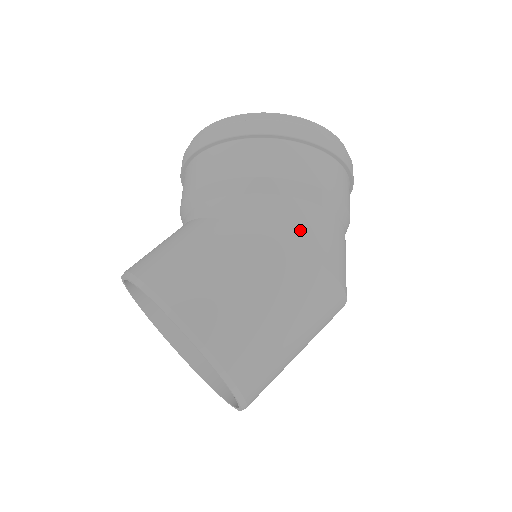
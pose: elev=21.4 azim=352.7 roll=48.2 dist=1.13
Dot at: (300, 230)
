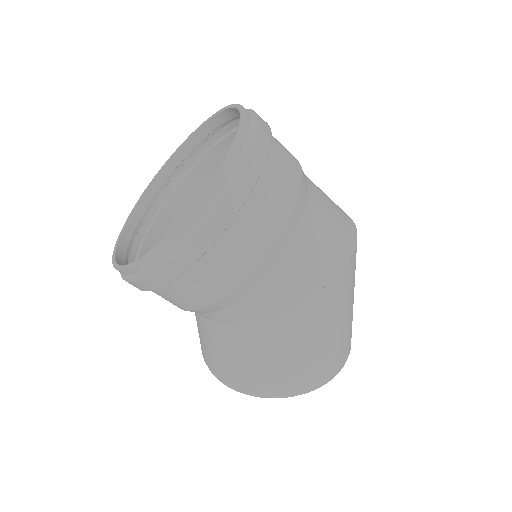
Dot at: (299, 285)
